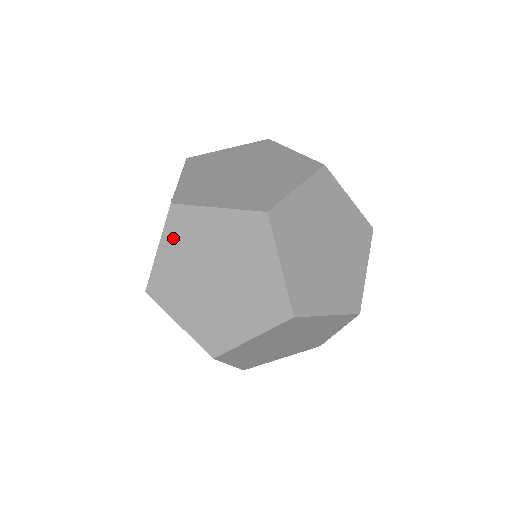
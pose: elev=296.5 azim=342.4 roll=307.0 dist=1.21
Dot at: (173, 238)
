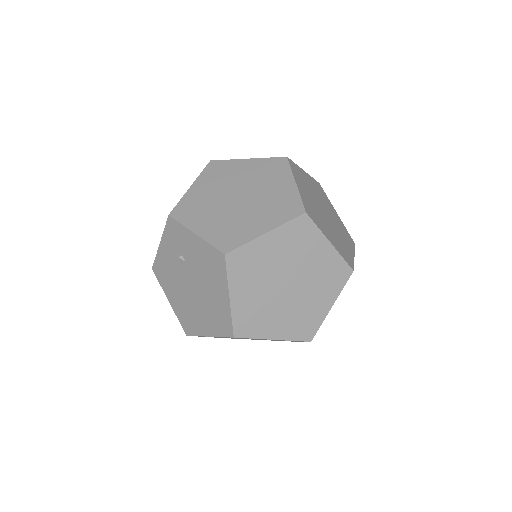
Dot at: (239, 280)
